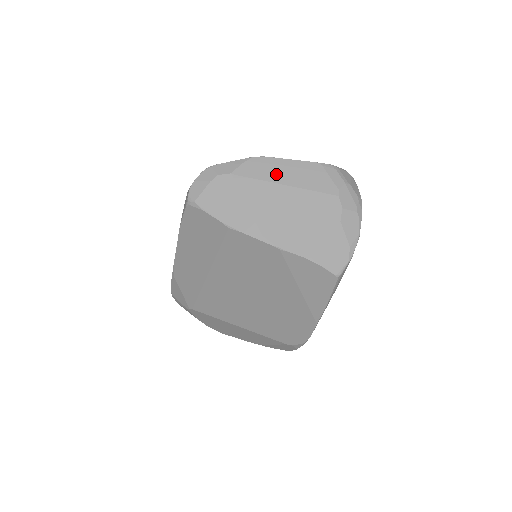
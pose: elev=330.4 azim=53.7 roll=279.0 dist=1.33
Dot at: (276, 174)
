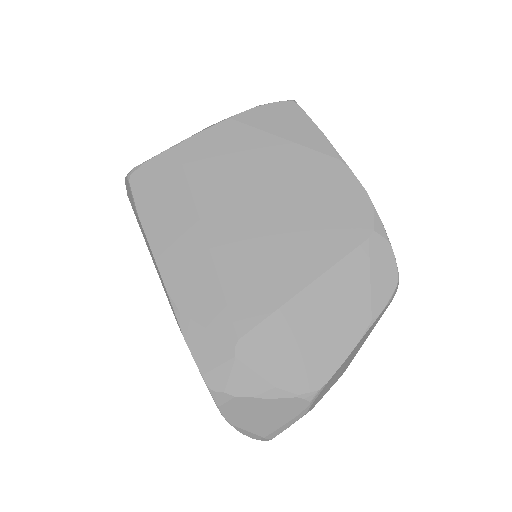
Dot at: occluded
